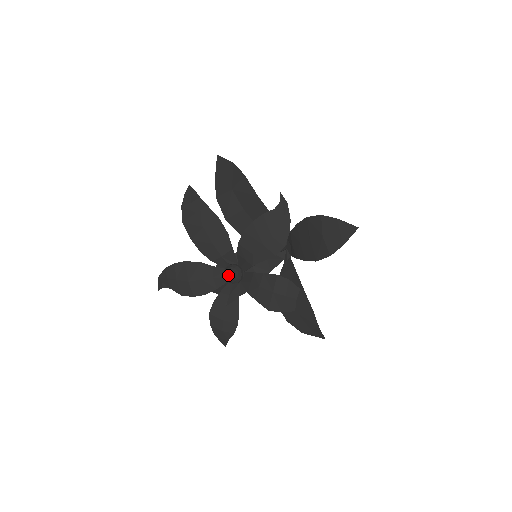
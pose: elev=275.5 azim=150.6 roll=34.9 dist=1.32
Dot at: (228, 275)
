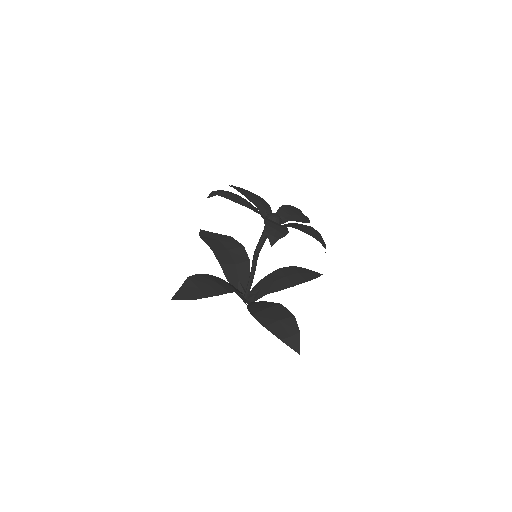
Dot at: (275, 213)
